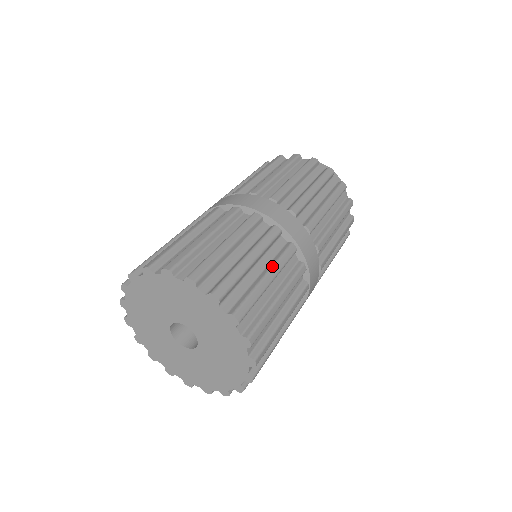
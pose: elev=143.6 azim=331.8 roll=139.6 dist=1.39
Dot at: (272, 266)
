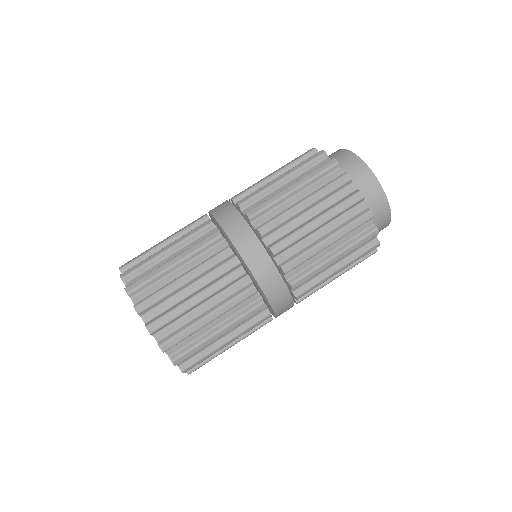
Dot at: (237, 335)
